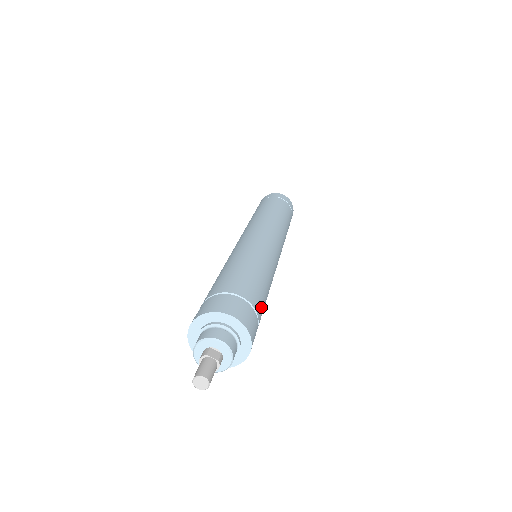
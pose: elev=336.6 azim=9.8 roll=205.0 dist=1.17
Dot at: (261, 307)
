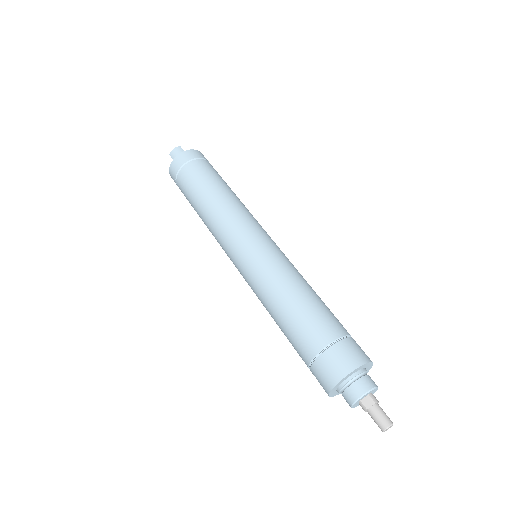
Dot at: (333, 322)
